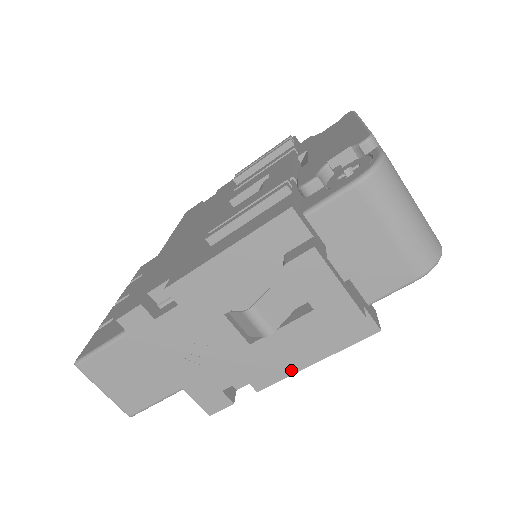
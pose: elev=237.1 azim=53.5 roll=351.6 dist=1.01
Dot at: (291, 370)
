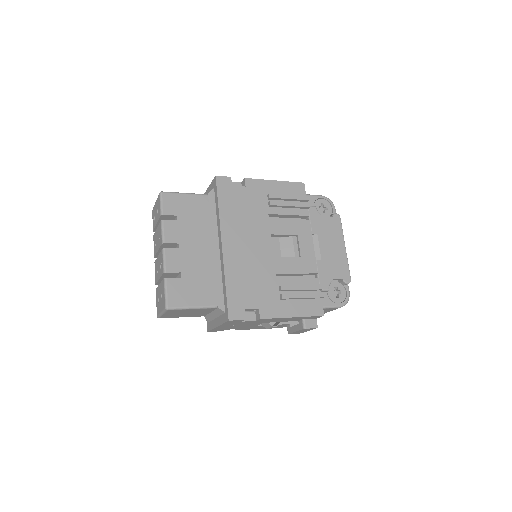
Dot at: occluded
